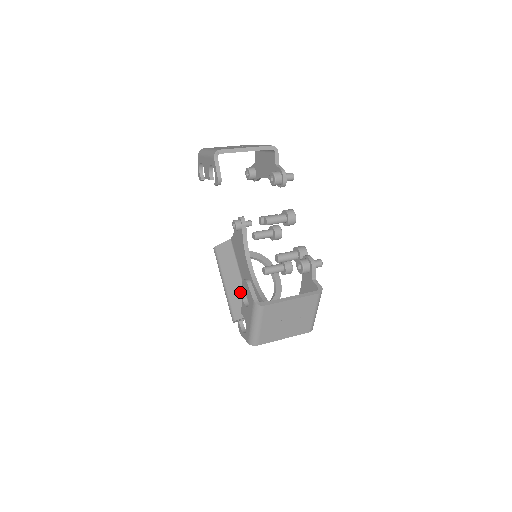
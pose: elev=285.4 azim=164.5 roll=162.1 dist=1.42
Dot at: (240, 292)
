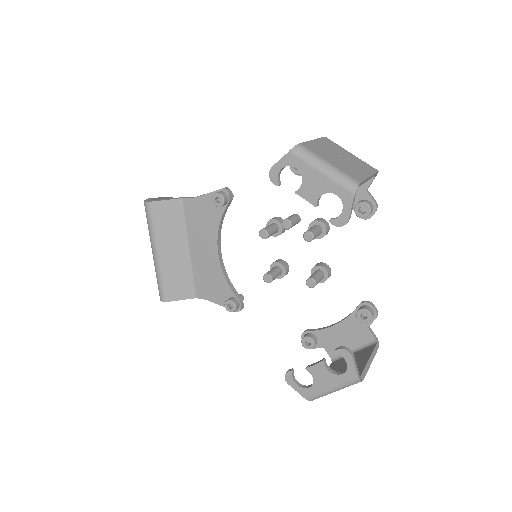
Dot at: (184, 270)
